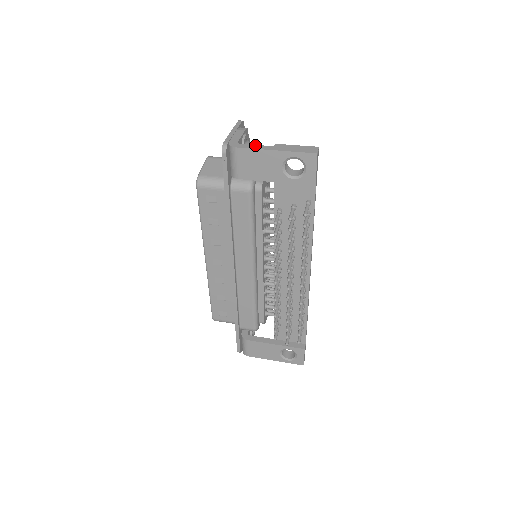
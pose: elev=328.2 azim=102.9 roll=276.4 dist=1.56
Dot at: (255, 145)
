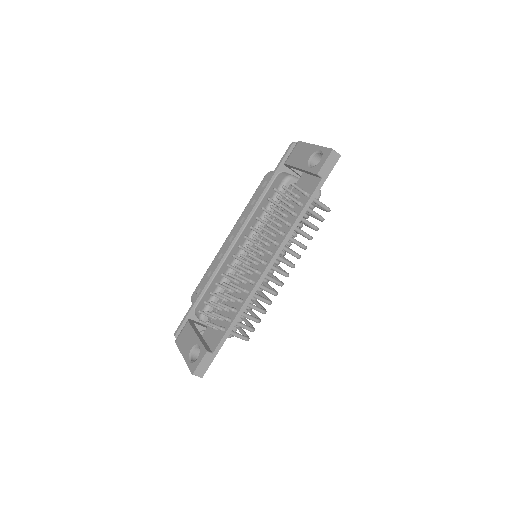
Dot at: occluded
